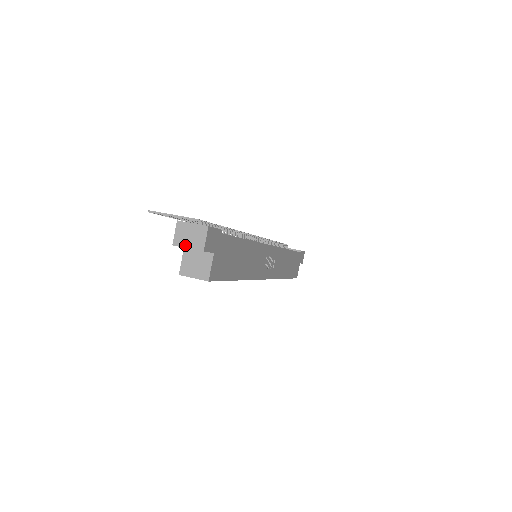
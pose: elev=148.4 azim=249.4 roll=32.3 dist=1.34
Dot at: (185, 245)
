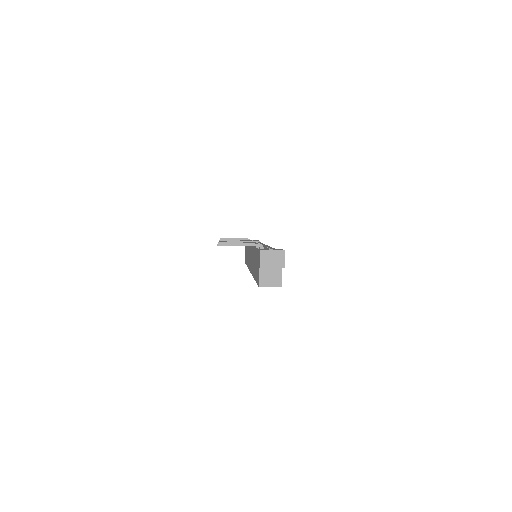
Dot at: (270, 266)
